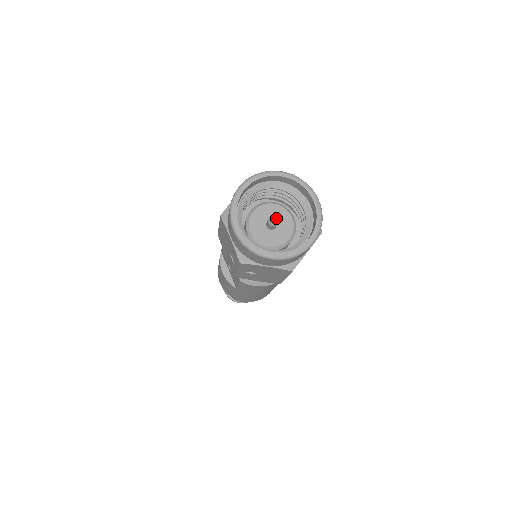
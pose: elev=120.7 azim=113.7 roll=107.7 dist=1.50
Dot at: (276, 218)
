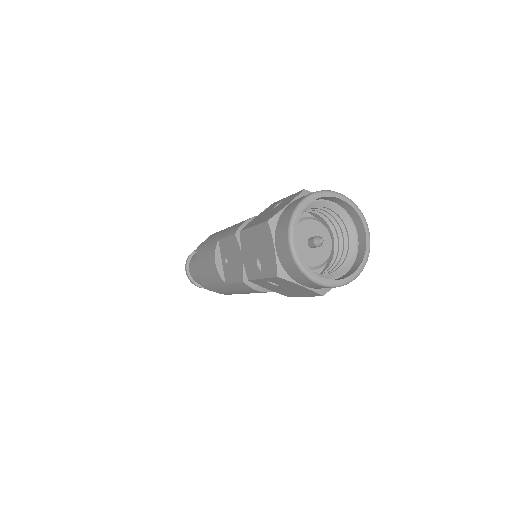
Dot at: occluded
